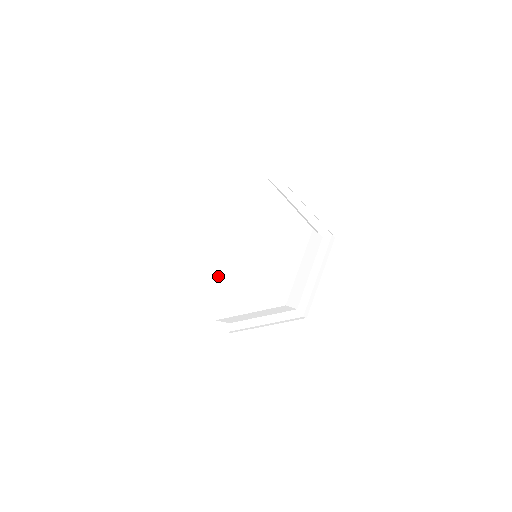
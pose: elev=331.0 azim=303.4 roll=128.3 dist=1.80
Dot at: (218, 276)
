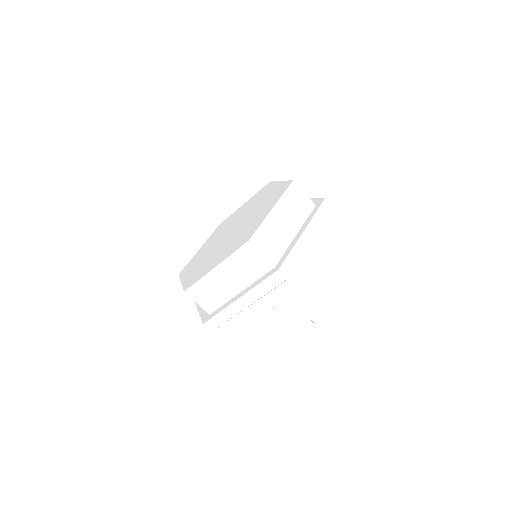
Dot at: (204, 260)
